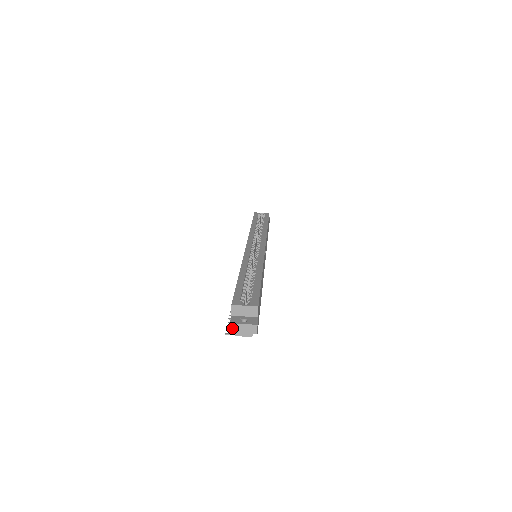
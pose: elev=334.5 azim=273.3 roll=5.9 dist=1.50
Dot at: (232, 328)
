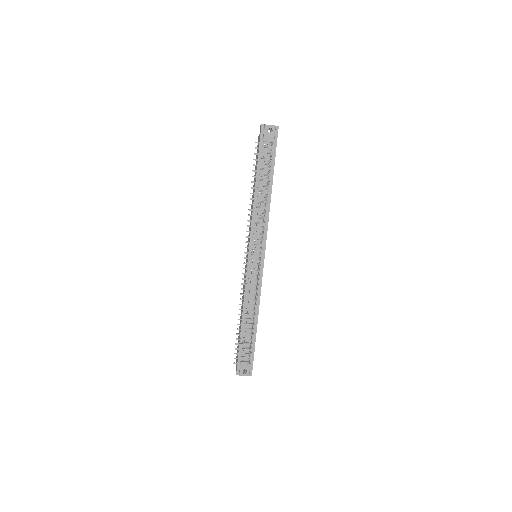
Dot at: (262, 125)
